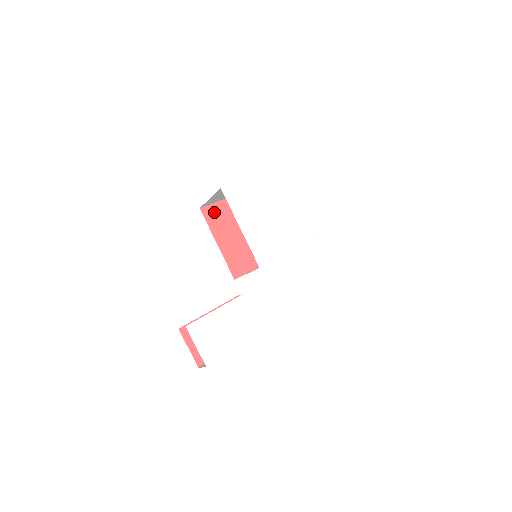
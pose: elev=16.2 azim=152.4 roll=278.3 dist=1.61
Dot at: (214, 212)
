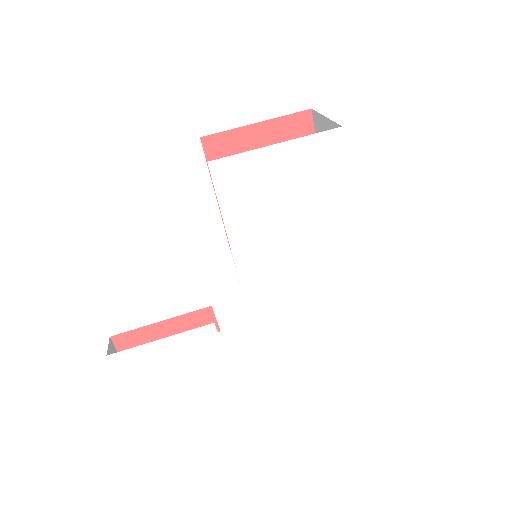
Dot at: (225, 146)
